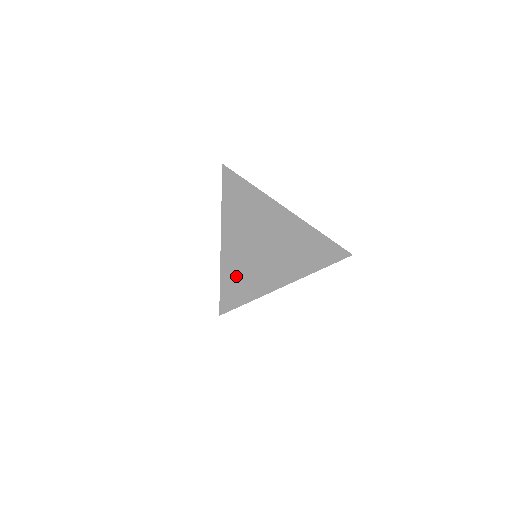
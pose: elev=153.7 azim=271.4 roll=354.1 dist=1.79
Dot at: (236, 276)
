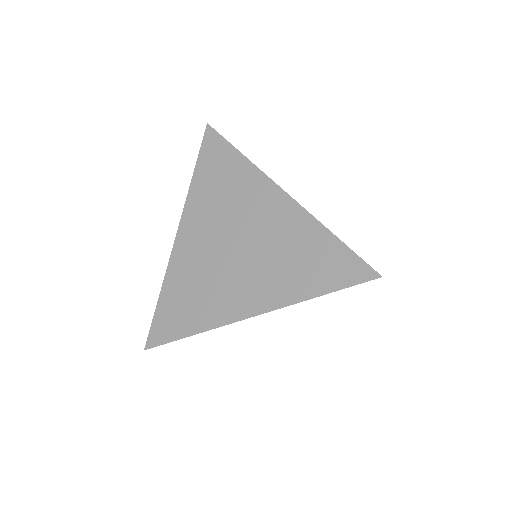
Dot at: (177, 299)
